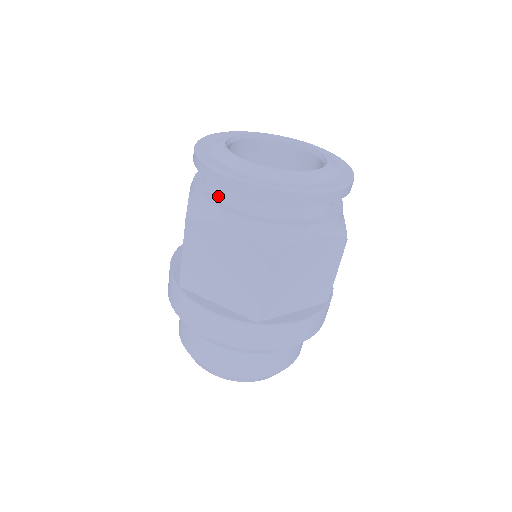
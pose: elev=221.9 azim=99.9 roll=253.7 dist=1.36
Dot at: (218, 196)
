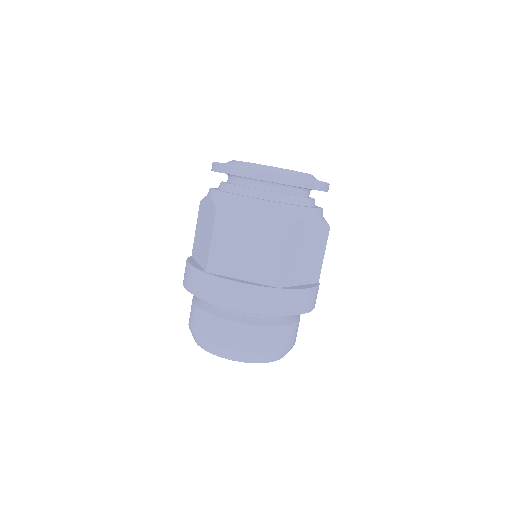
Dot at: (240, 192)
